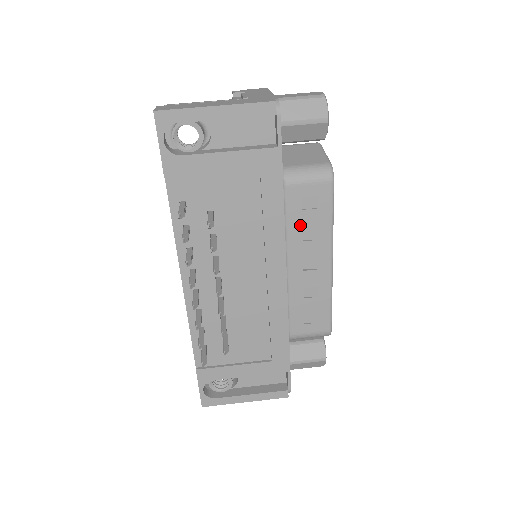
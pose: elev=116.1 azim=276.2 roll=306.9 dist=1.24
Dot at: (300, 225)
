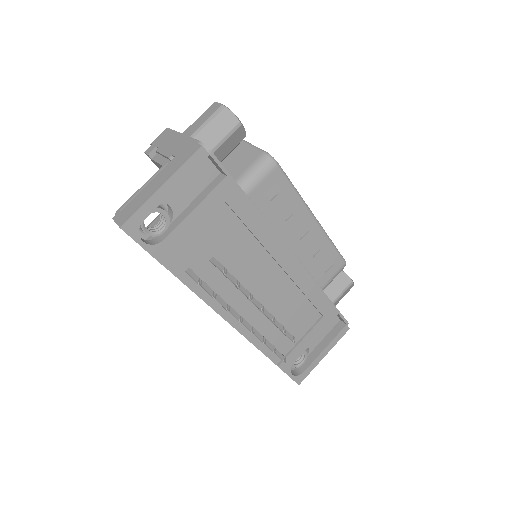
Dot at: (277, 213)
